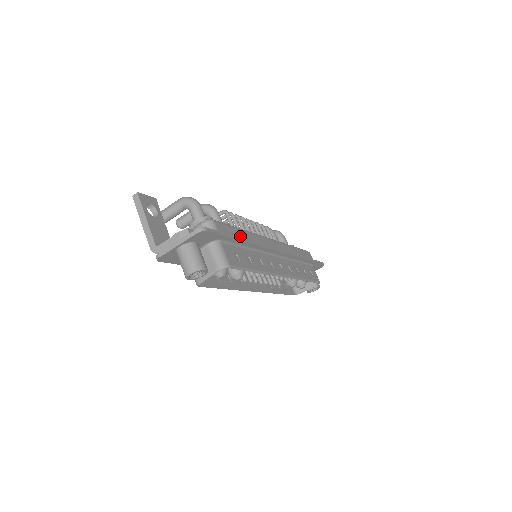
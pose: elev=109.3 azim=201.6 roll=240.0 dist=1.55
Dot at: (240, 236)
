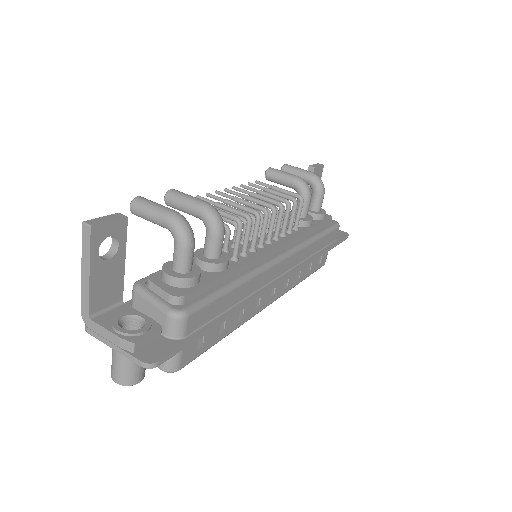
Dot at: (226, 304)
